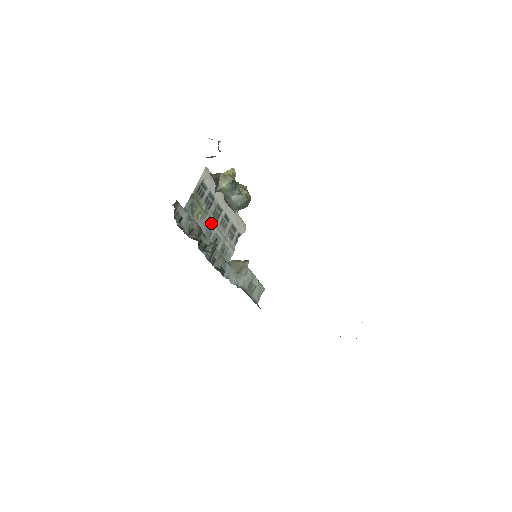
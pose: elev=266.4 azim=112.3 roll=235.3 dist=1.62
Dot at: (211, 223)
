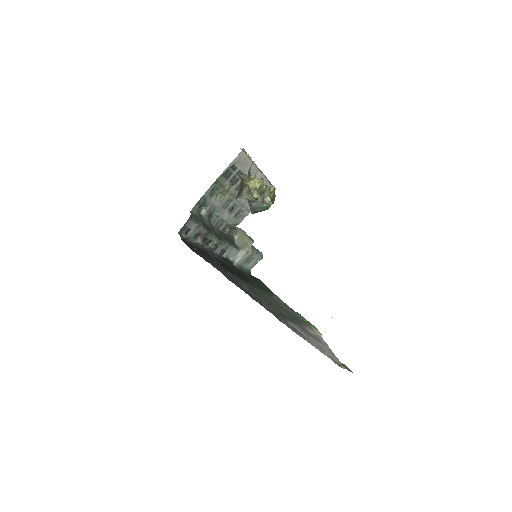
Dot at: (231, 198)
